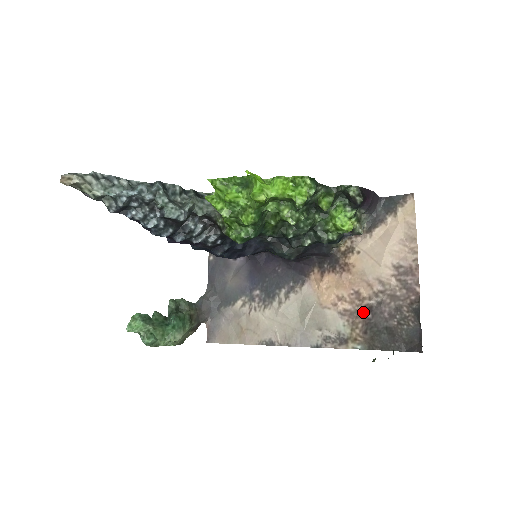
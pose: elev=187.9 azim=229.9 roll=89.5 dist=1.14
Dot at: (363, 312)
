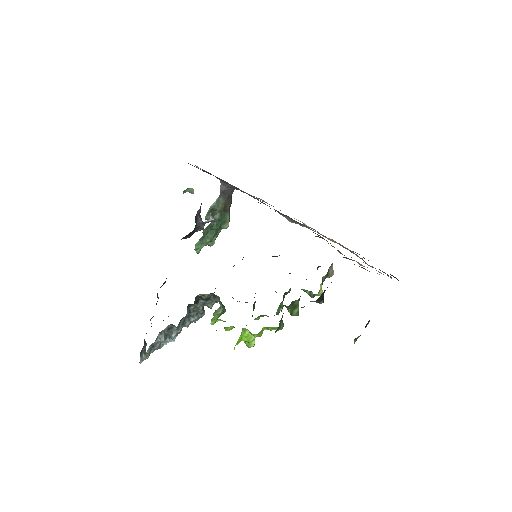
Dot at: occluded
